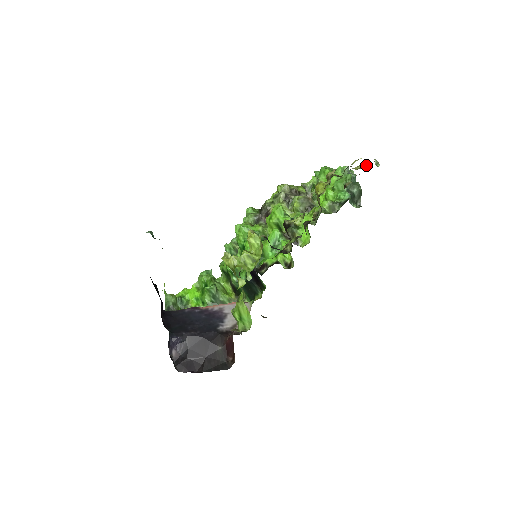
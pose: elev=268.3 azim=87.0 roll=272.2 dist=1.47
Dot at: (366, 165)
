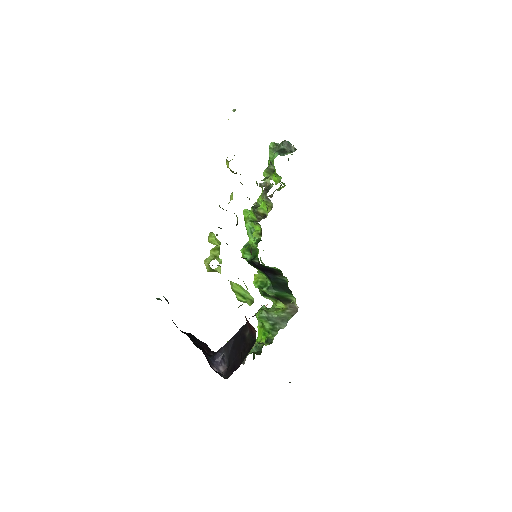
Dot at: occluded
